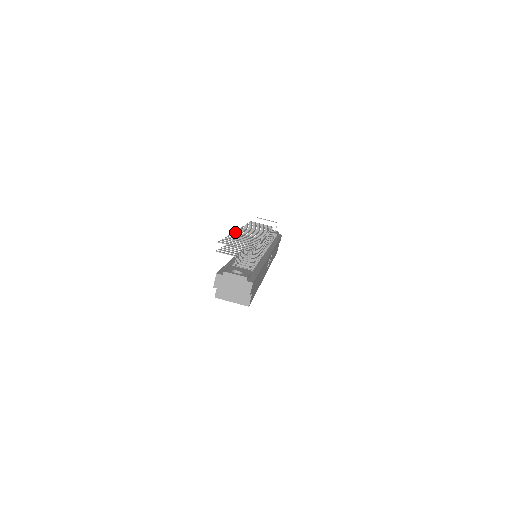
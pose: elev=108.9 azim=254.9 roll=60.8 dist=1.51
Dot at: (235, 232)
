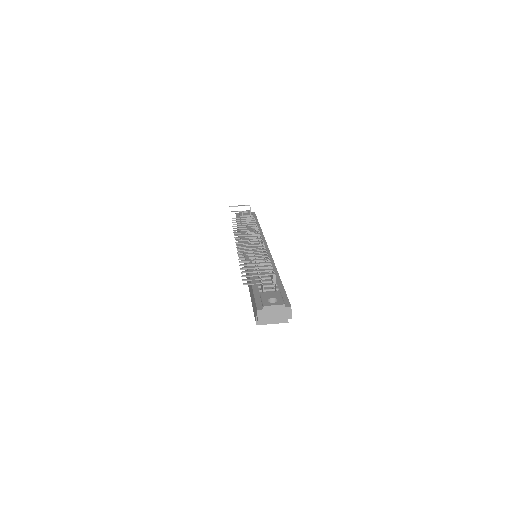
Dot at: (239, 249)
